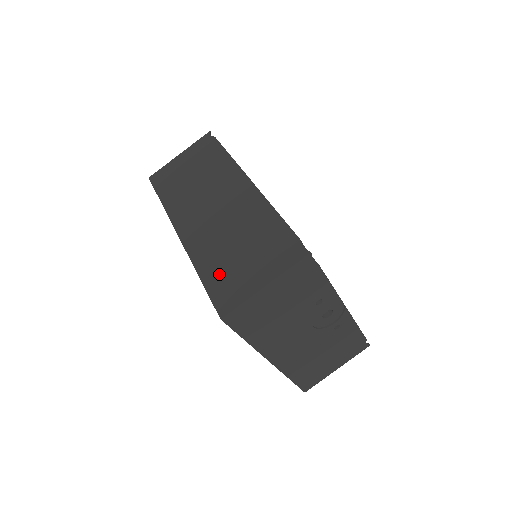
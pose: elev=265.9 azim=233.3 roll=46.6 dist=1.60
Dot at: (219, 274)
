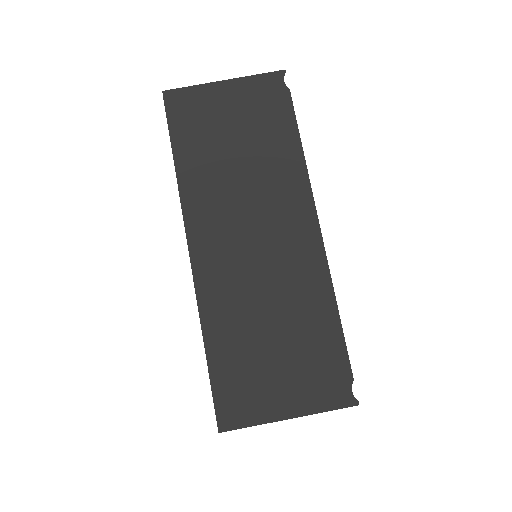
Dot at: (234, 361)
